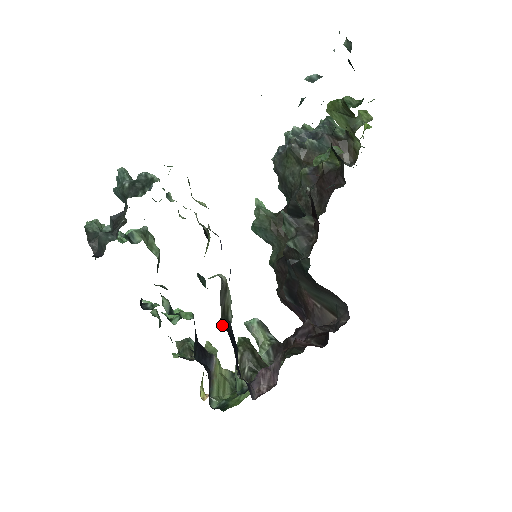
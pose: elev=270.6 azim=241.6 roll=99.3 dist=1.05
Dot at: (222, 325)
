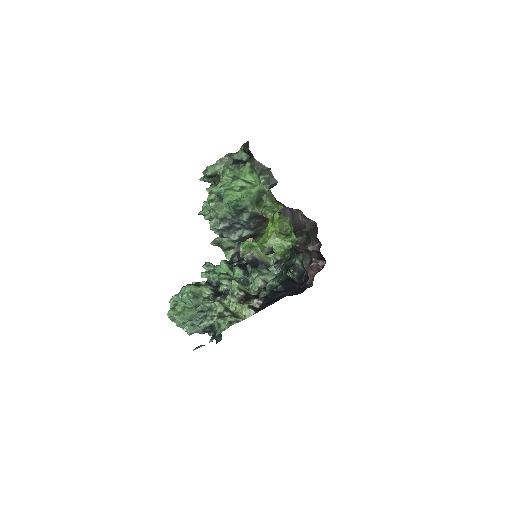
Dot at: occluded
